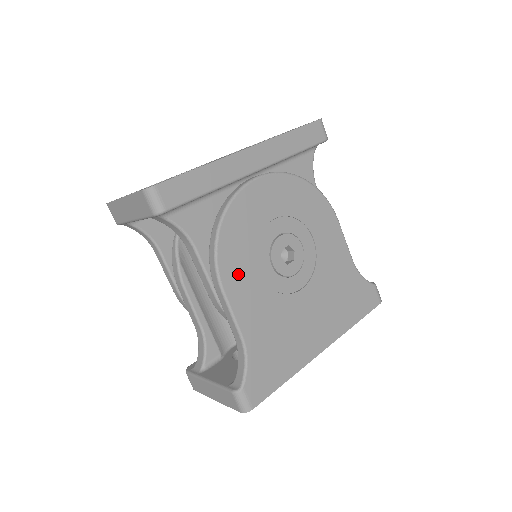
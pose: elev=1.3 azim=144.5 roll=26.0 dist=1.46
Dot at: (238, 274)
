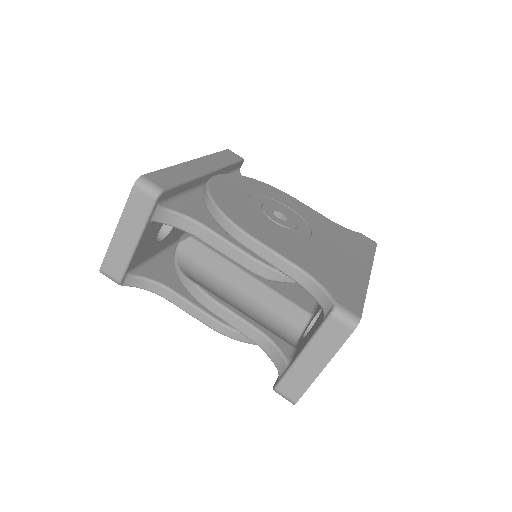
Dot at: (254, 227)
